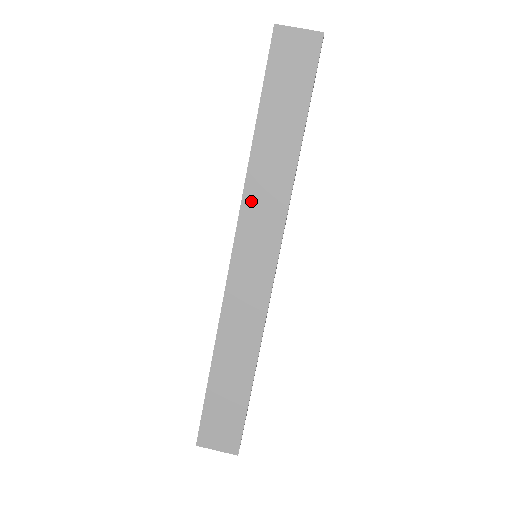
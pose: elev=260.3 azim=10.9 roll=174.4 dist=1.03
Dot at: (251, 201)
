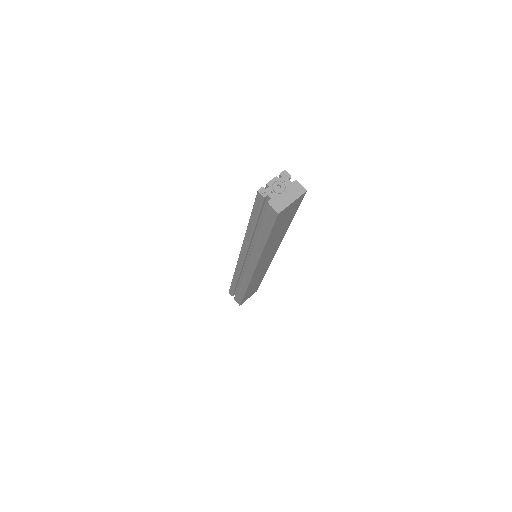
Dot at: (263, 258)
